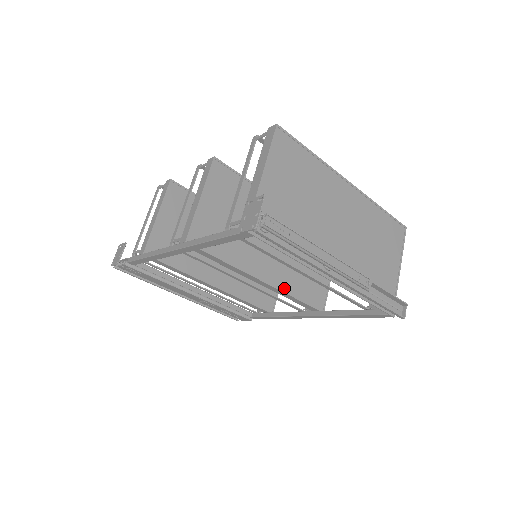
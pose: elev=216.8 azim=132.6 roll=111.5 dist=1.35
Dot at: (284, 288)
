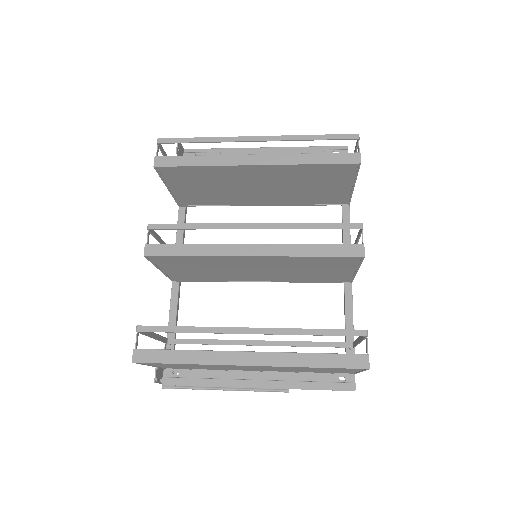
Dot at: (289, 281)
